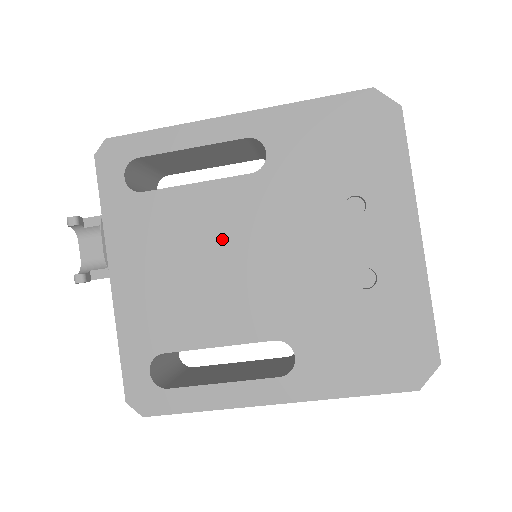
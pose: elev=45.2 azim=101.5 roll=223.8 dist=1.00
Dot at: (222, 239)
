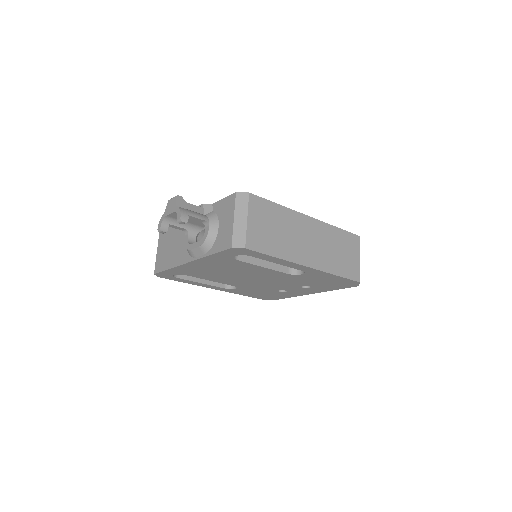
Dot at: (251, 275)
